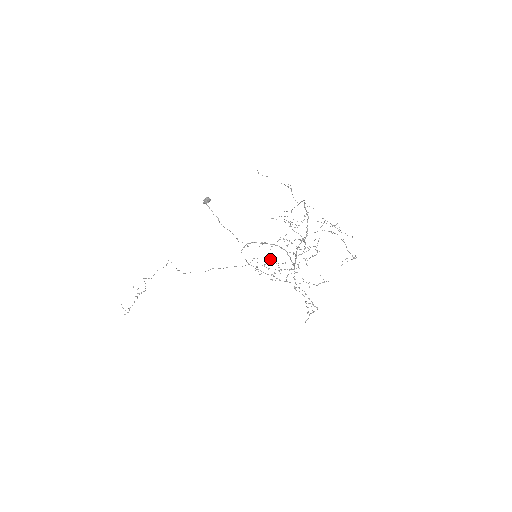
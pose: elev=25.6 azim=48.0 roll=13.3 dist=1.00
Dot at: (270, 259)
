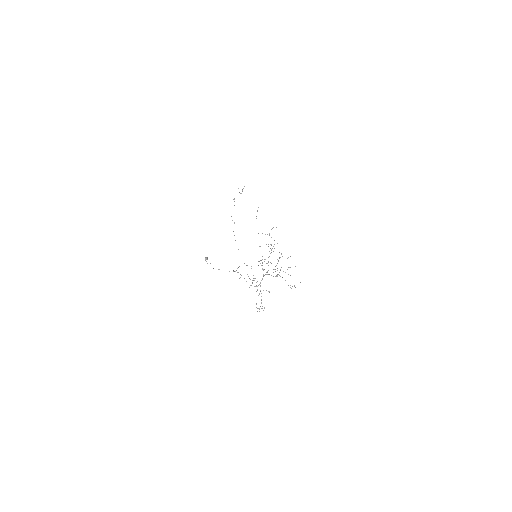
Dot at: (264, 259)
